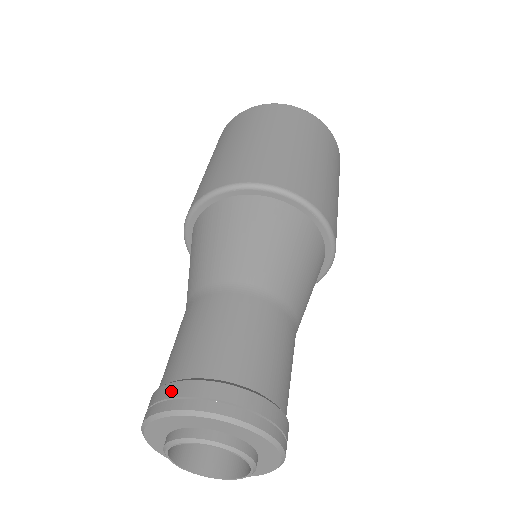
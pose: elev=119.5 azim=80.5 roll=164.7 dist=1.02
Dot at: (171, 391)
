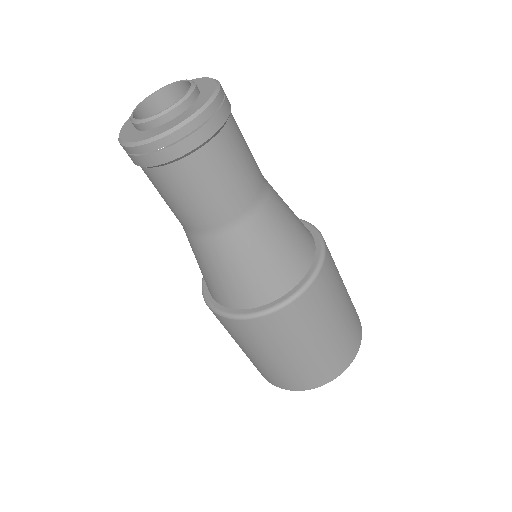
Dot at: occluded
